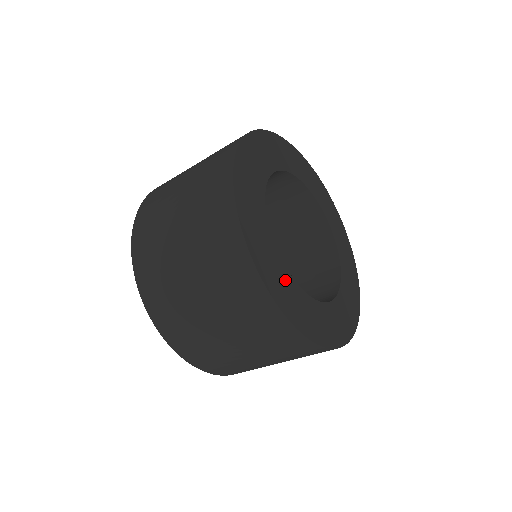
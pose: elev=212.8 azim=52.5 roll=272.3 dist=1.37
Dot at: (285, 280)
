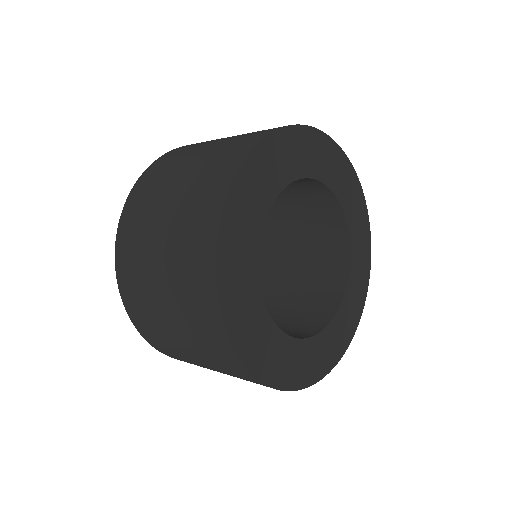
Dot at: (260, 324)
